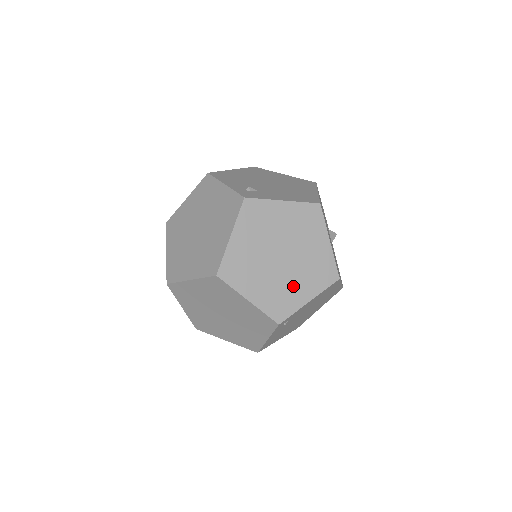
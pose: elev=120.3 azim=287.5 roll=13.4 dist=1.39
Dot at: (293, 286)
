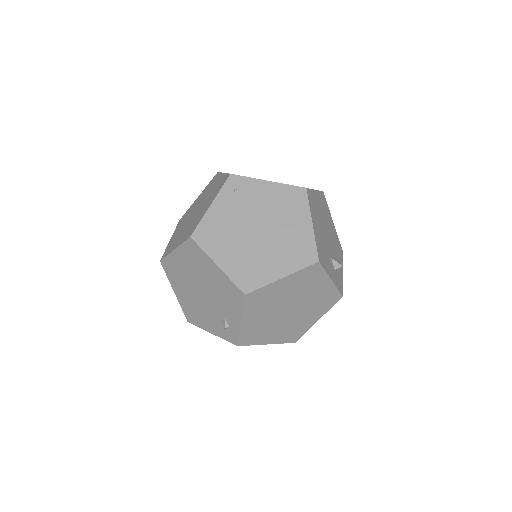
Dot at: occluded
